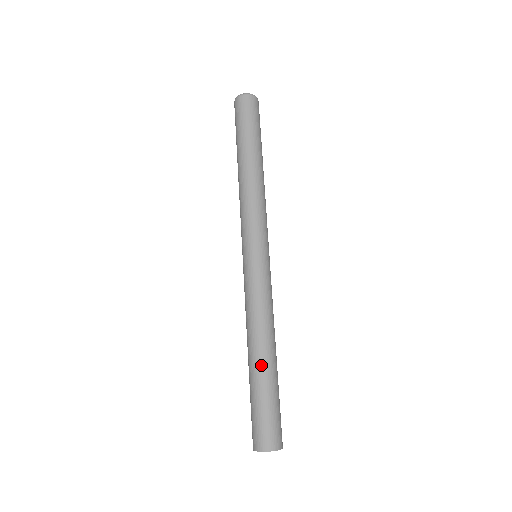
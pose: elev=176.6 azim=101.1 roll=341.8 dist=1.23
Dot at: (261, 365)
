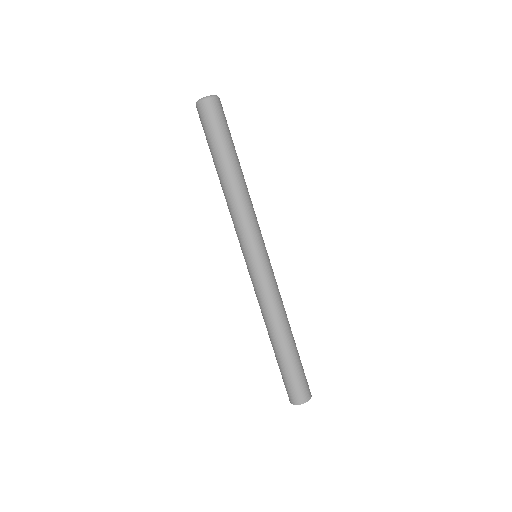
Dot at: (283, 346)
